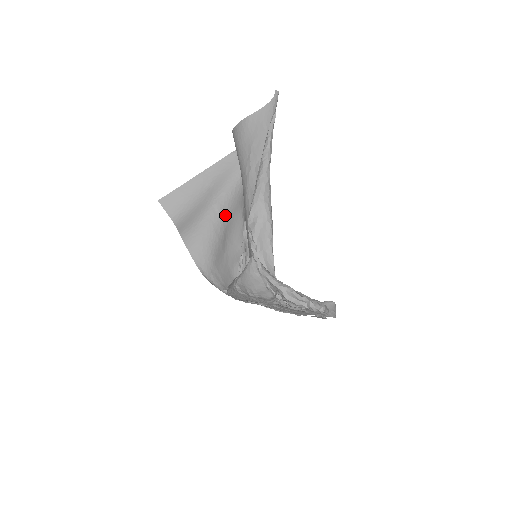
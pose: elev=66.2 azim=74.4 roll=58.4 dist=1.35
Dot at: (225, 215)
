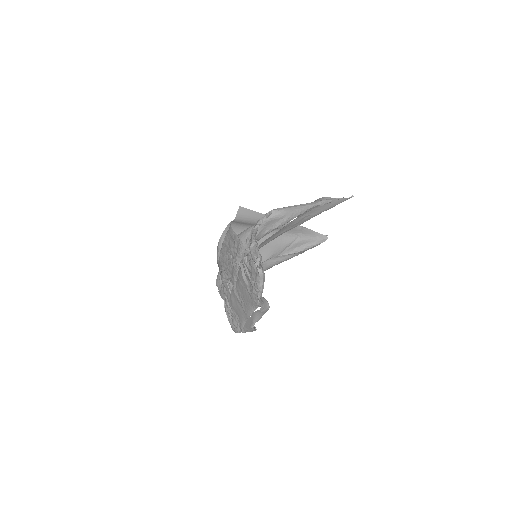
Dot at: (263, 239)
